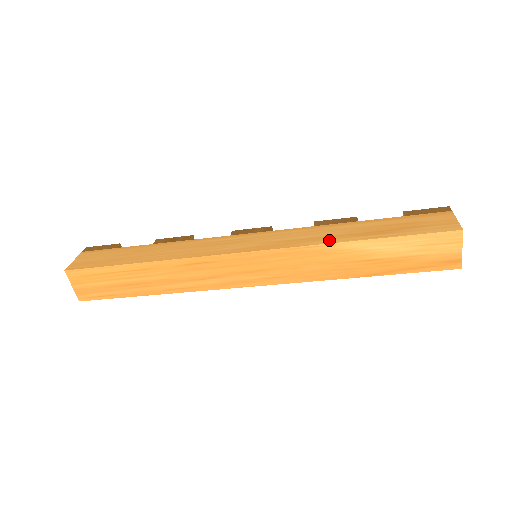
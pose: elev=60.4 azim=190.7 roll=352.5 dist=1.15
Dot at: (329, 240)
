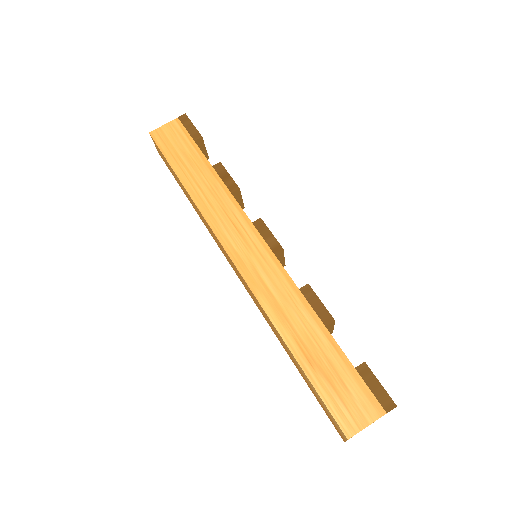
Dot at: (278, 320)
